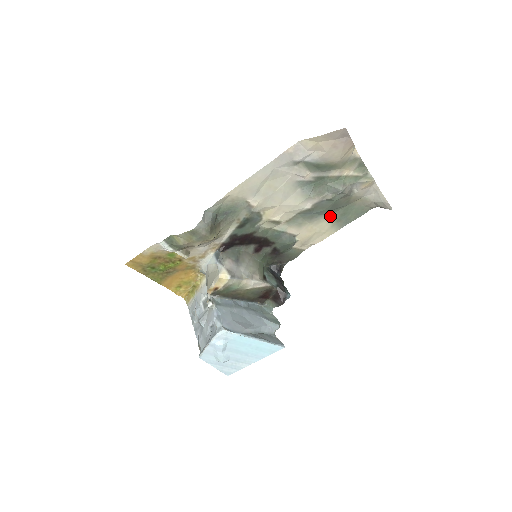
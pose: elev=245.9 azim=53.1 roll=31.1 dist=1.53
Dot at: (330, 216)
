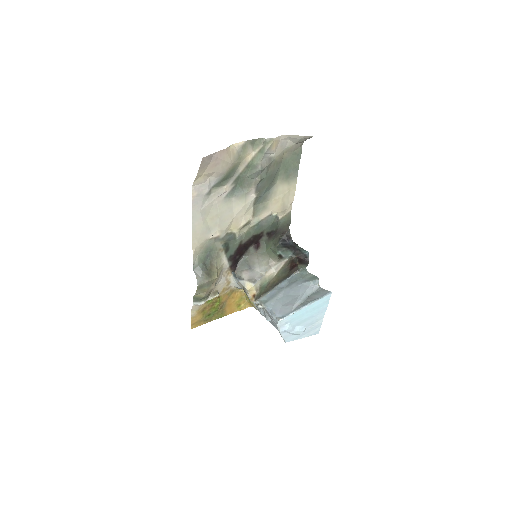
Dot at: (278, 182)
